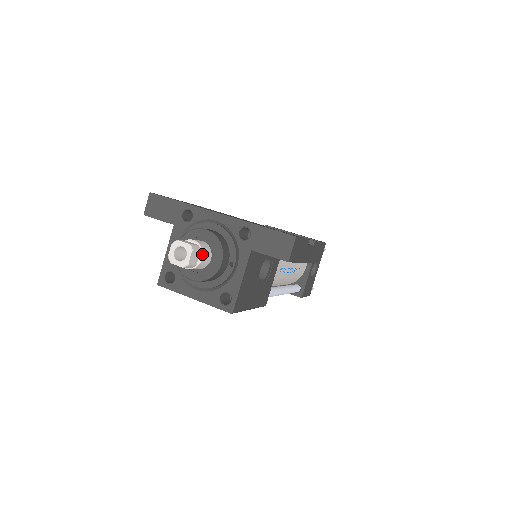
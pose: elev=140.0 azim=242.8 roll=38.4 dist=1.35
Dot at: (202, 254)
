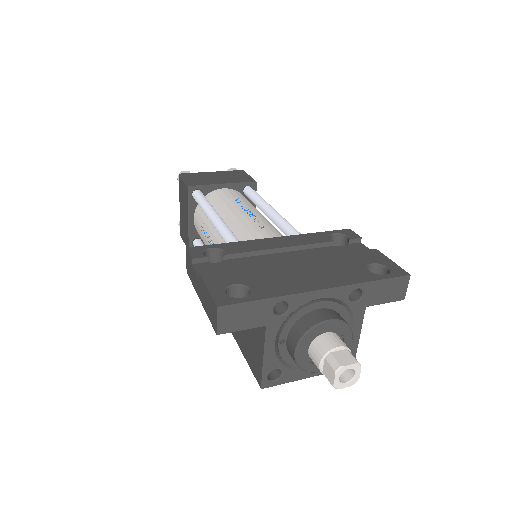
Dot at: occluded
